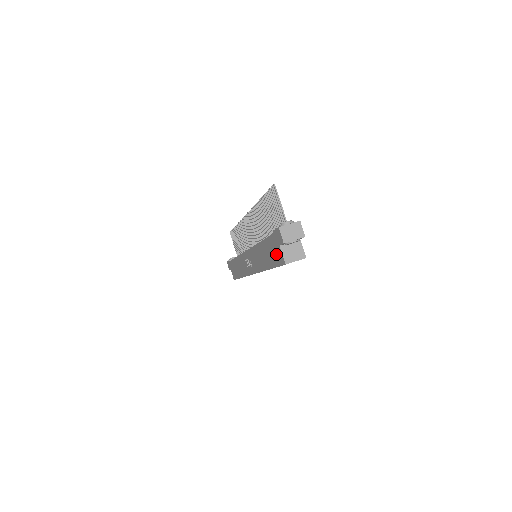
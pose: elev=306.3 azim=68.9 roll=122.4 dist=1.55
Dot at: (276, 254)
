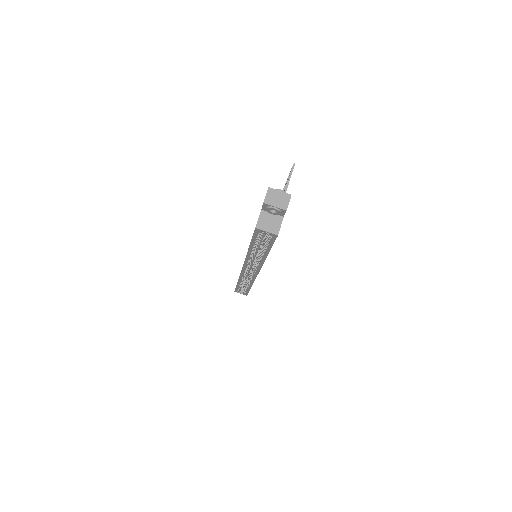
Dot at: occluded
